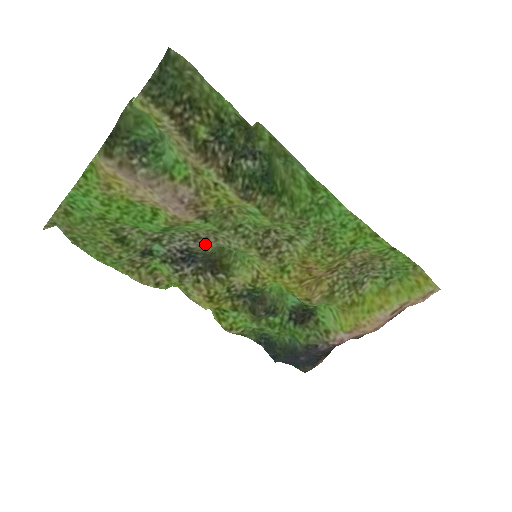
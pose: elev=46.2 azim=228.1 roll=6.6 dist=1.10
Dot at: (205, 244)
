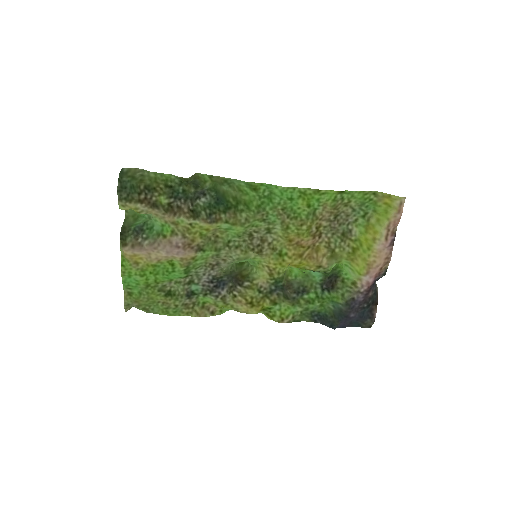
Dot at: (219, 268)
